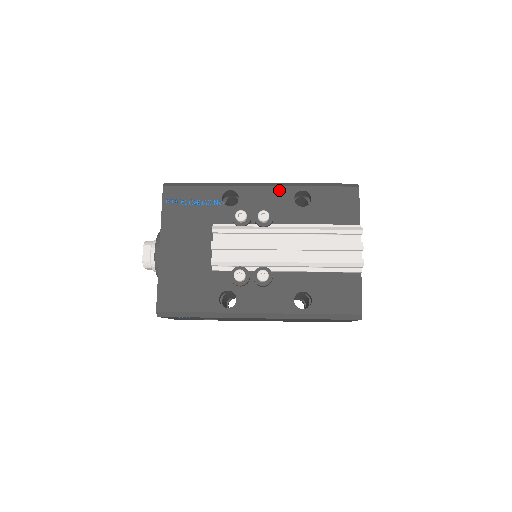
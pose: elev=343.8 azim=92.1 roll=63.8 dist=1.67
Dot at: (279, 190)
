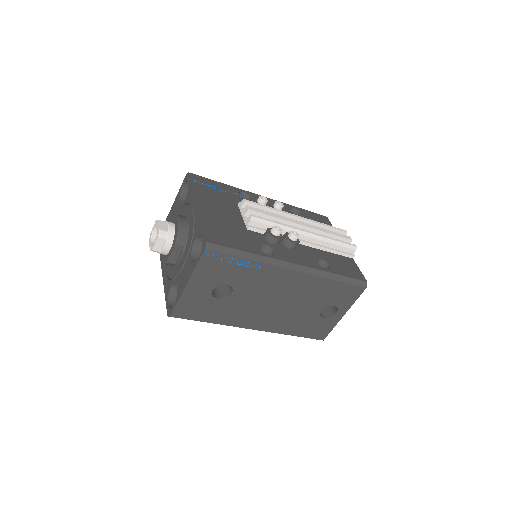
Dot at: occluded
